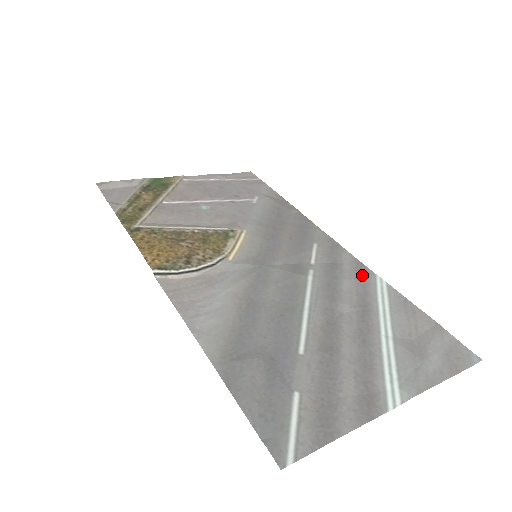
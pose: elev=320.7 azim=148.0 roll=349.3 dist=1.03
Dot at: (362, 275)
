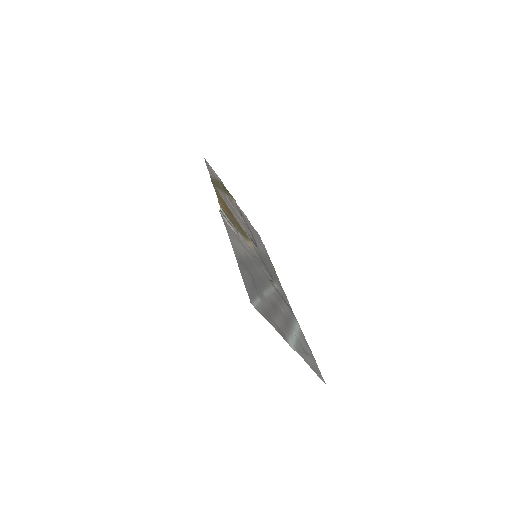
Dot at: (292, 313)
